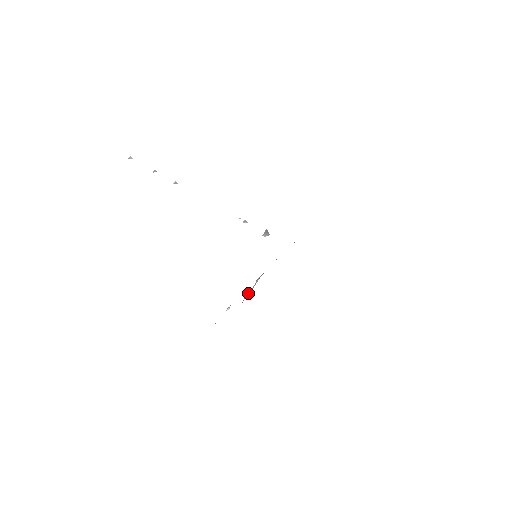
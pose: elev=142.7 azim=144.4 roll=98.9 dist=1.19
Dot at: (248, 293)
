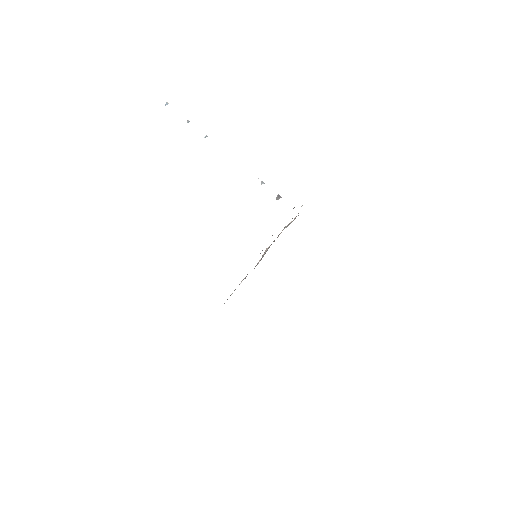
Dot at: occluded
